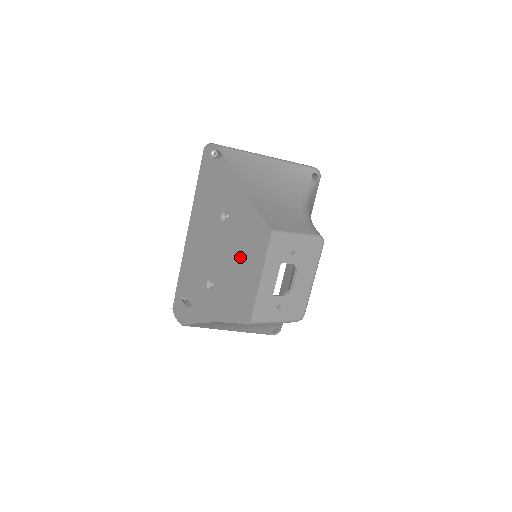
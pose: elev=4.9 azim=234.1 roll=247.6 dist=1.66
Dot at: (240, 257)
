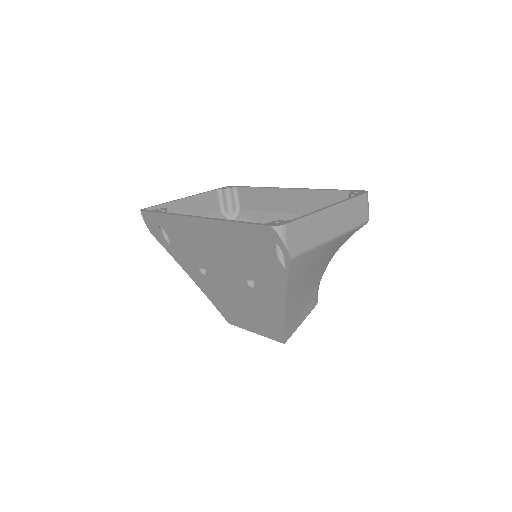
Dot at: (247, 310)
